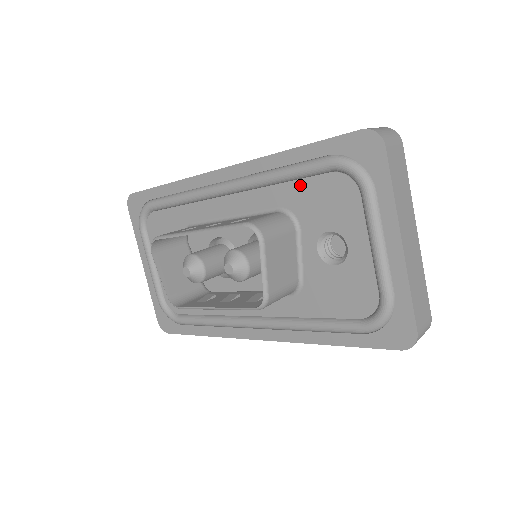
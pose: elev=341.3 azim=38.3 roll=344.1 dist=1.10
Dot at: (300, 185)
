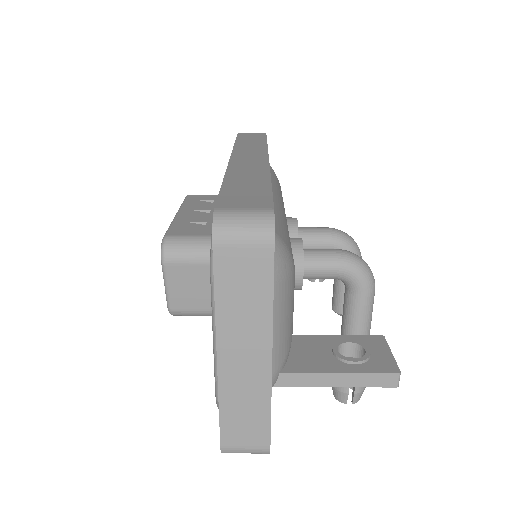
Dot at: occluded
